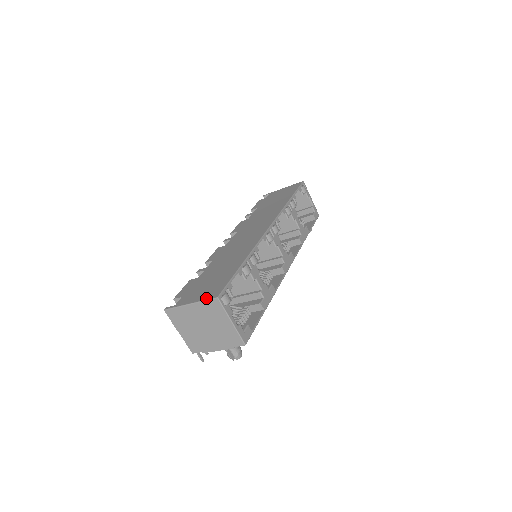
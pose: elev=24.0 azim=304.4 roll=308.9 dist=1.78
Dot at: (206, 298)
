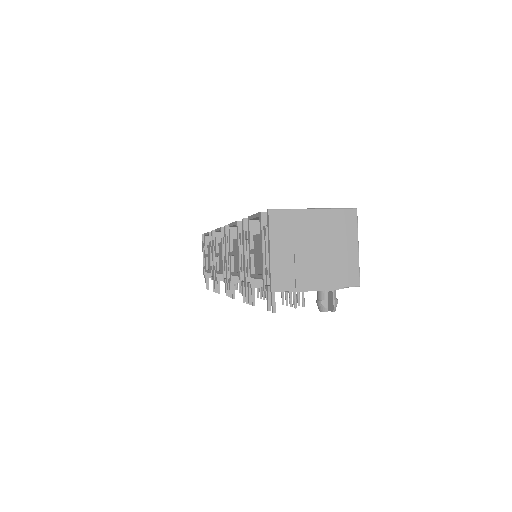
Dot at: (337, 208)
